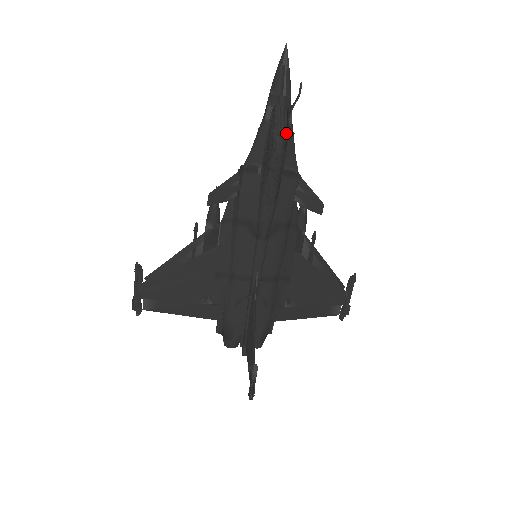
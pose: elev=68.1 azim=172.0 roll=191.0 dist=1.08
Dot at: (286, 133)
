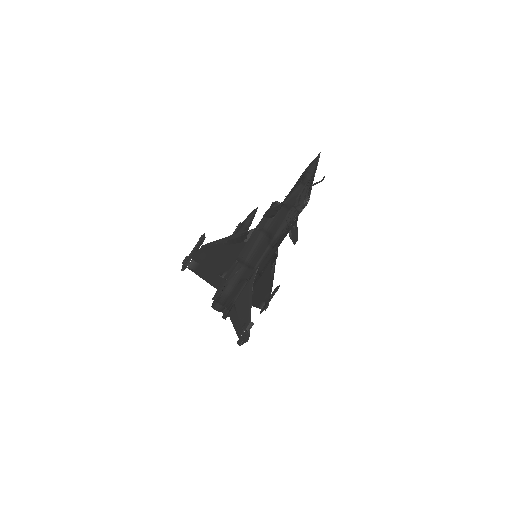
Dot at: occluded
